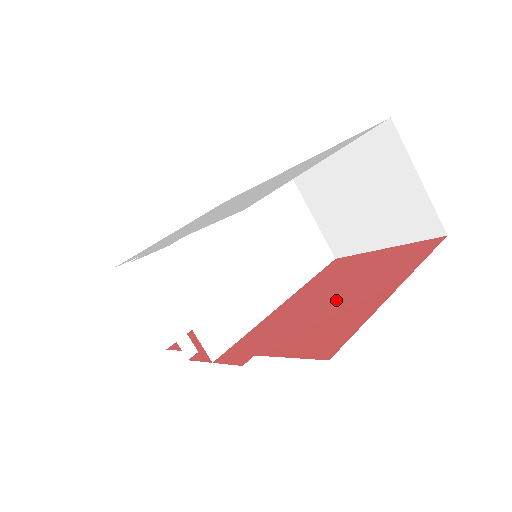
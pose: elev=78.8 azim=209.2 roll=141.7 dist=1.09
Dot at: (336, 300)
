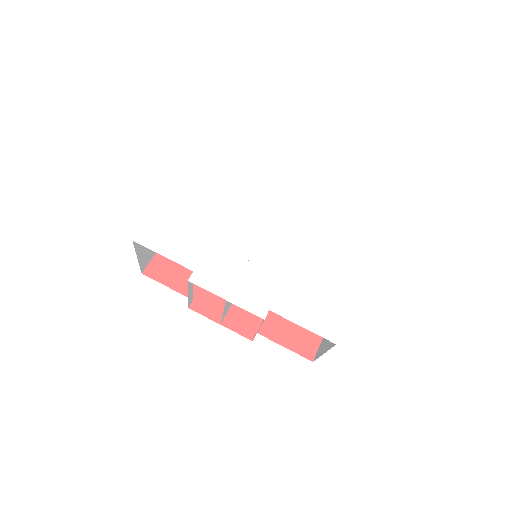
Dot at: occluded
